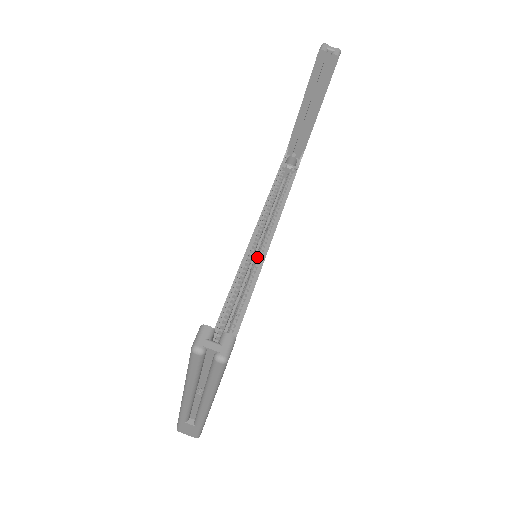
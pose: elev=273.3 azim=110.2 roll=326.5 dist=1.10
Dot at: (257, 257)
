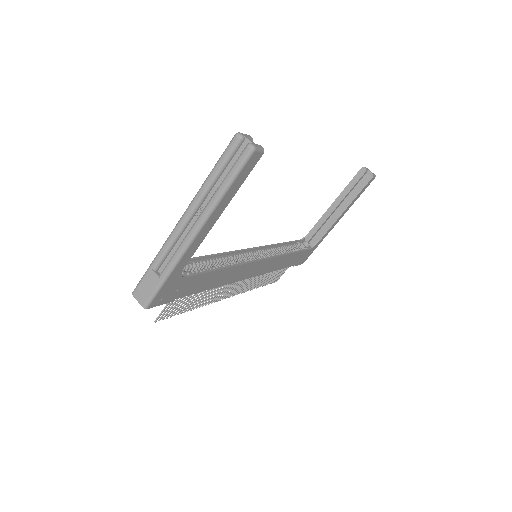
Dot at: (256, 257)
